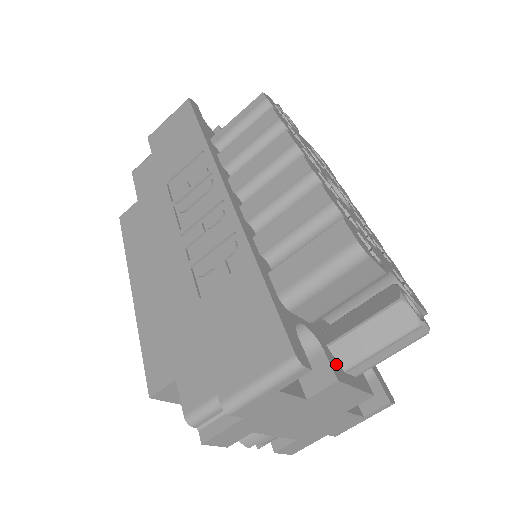
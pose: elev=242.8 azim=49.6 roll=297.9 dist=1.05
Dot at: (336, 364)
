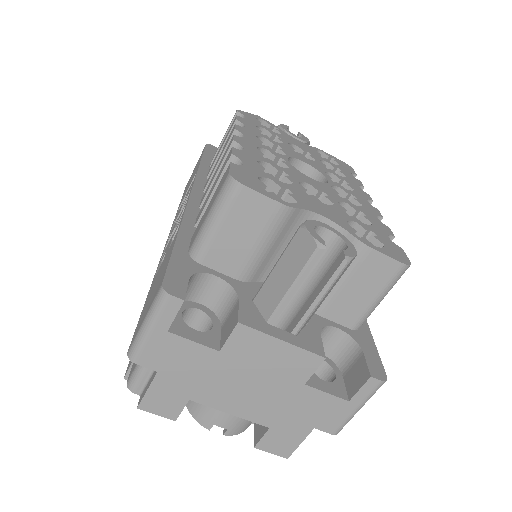
Dot at: (254, 314)
